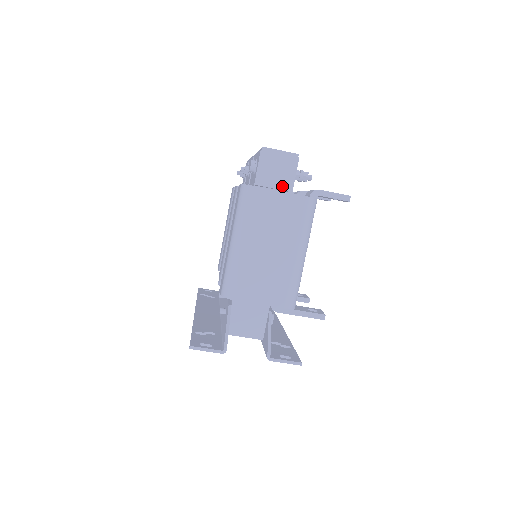
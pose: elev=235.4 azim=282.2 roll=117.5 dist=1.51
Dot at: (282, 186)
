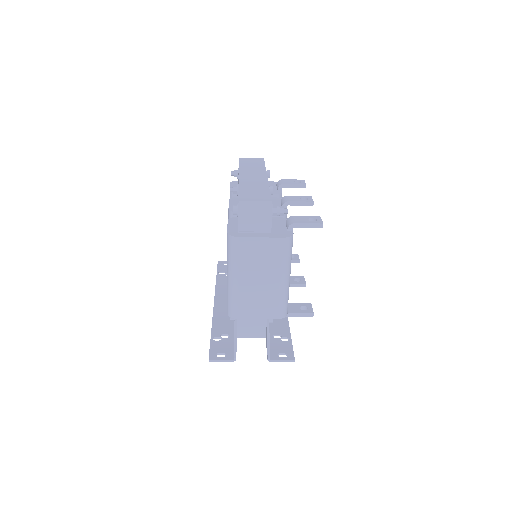
Dot at: (262, 228)
